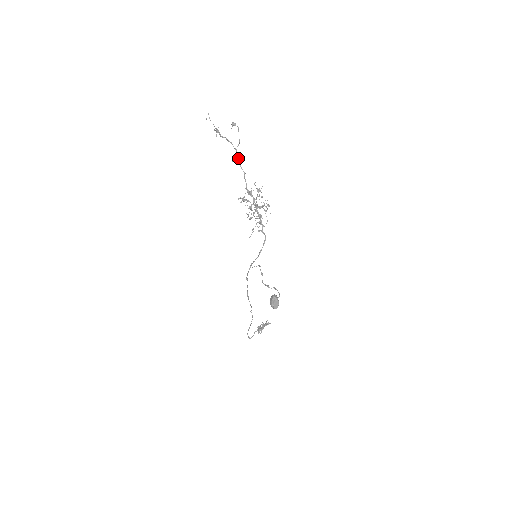
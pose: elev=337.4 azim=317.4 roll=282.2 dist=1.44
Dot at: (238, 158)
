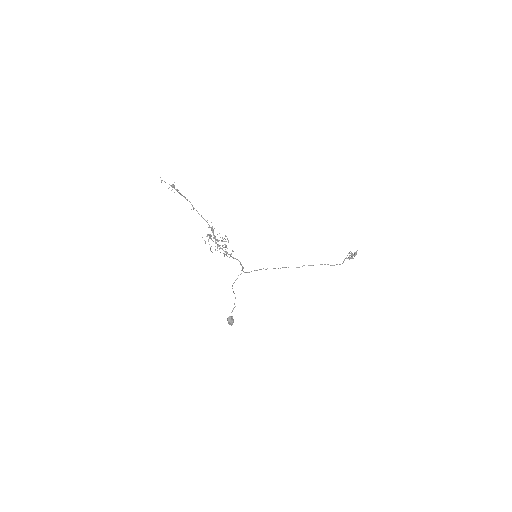
Dot at: occluded
